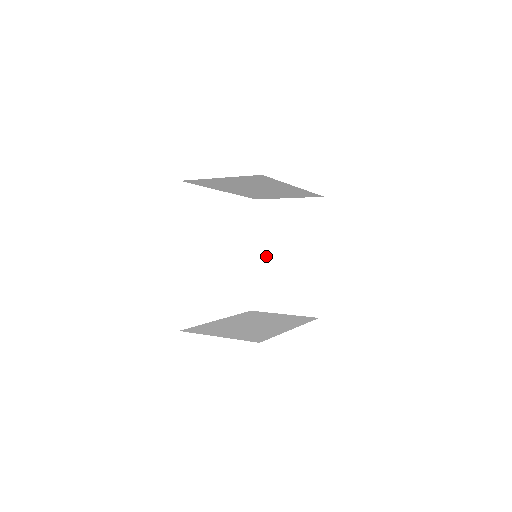
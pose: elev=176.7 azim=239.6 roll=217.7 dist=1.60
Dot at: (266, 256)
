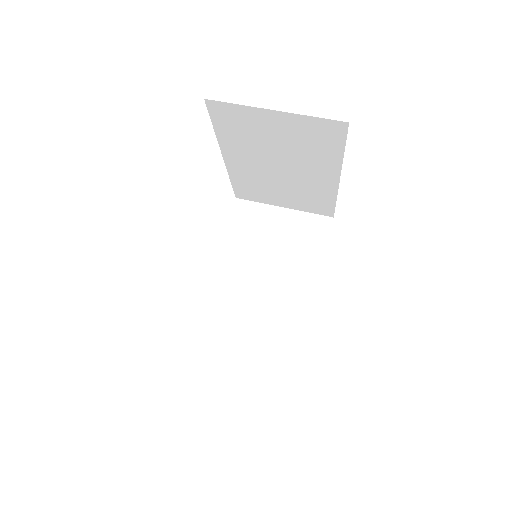
Dot at: (246, 163)
